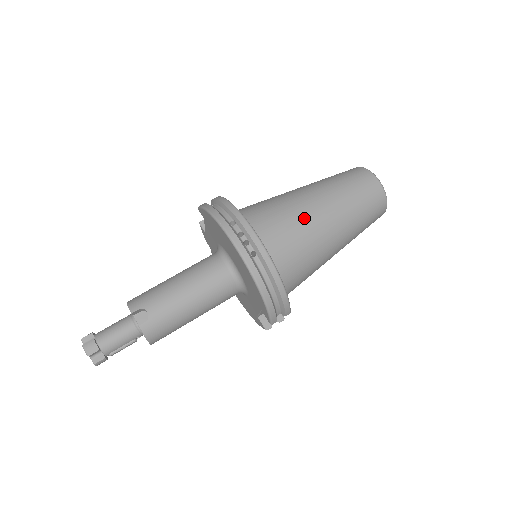
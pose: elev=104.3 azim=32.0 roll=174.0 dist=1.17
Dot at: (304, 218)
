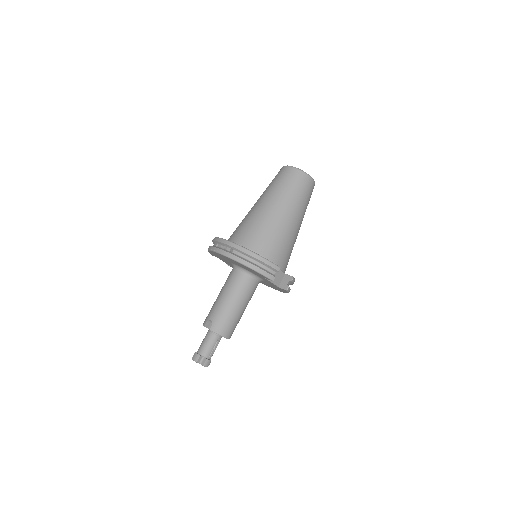
Dot at: (256, 216)
